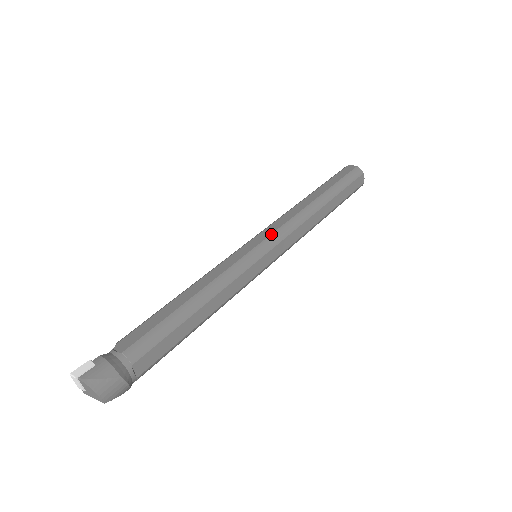
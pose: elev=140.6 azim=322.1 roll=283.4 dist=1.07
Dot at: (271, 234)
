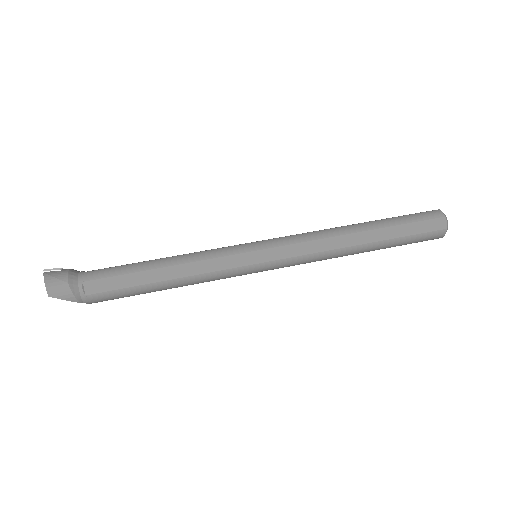
Dot at: (275, 238)
